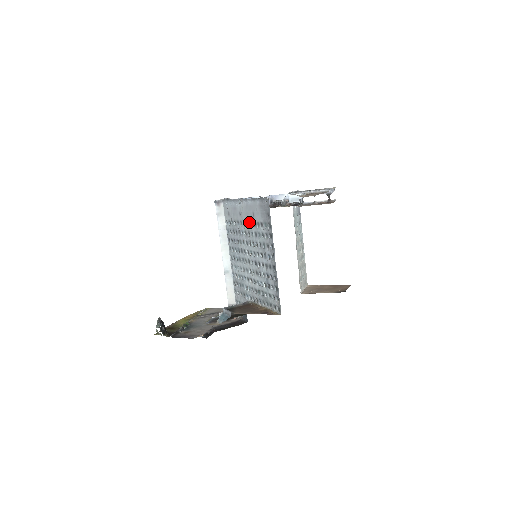
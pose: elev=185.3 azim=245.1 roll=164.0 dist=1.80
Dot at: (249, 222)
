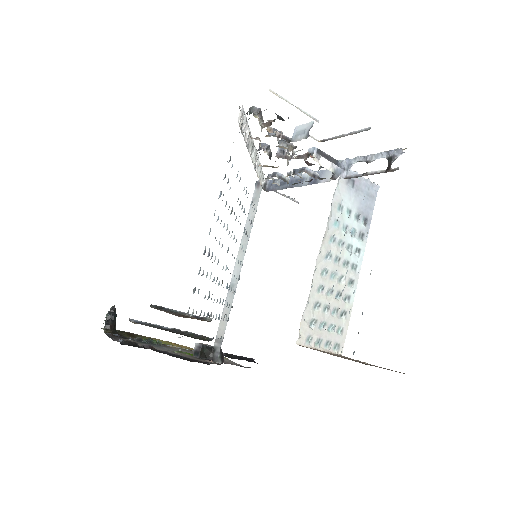
Dot at: occluded
